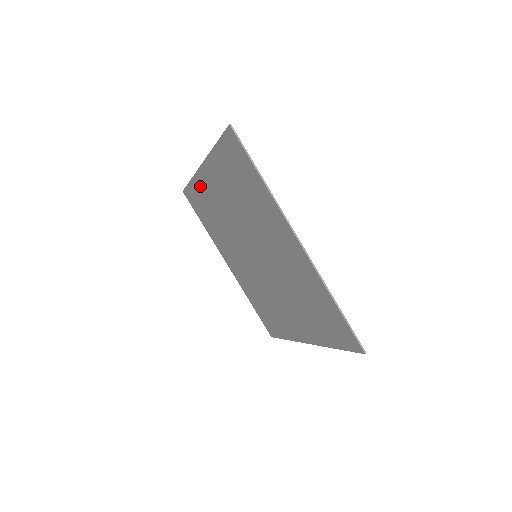
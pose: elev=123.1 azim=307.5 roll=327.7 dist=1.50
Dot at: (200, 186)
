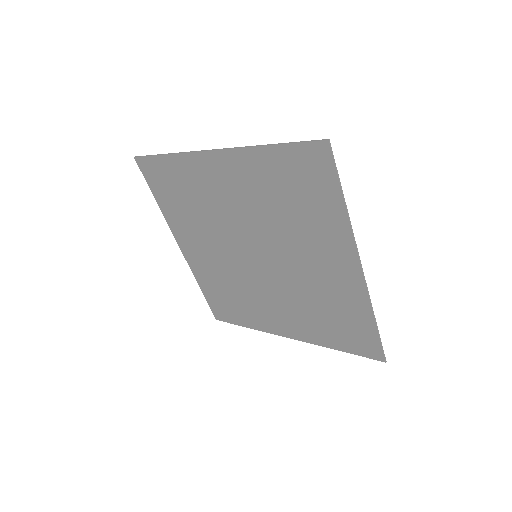
Dot at: (189, 167)
